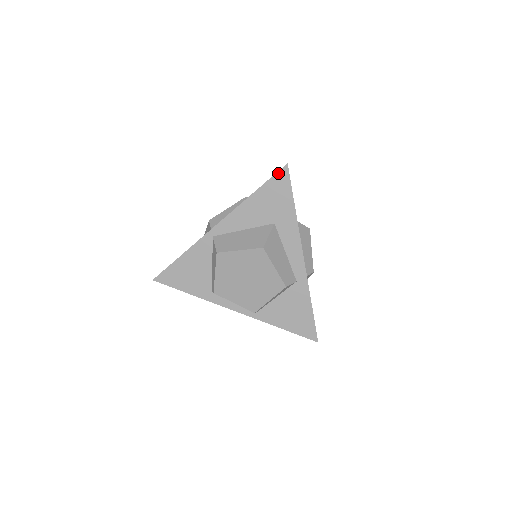
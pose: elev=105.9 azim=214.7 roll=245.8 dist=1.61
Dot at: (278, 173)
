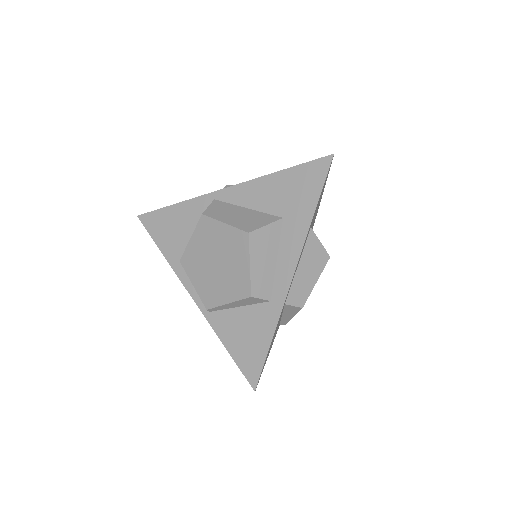
Dot at: (318, 160)
